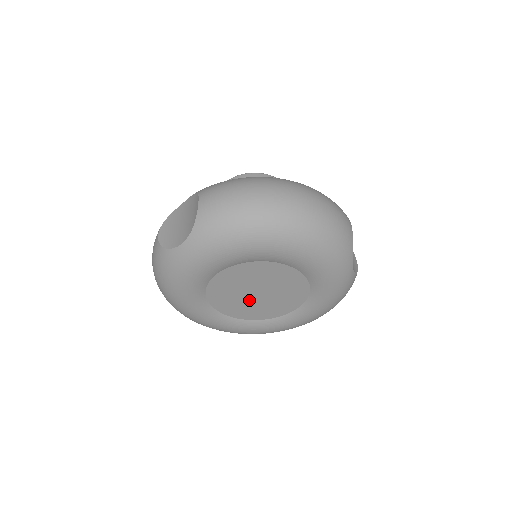
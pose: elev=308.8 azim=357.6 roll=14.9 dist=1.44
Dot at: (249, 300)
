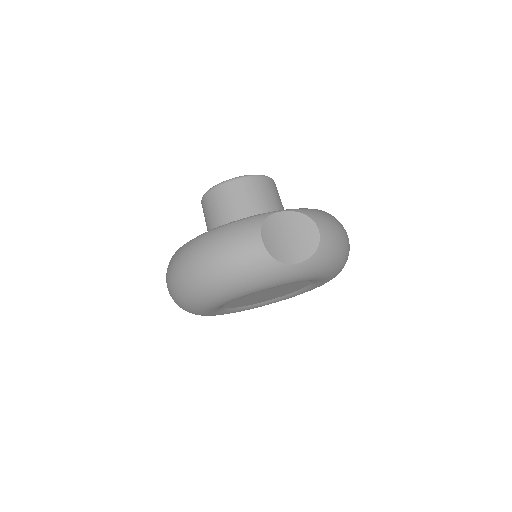
Dot at: (271, 295)
